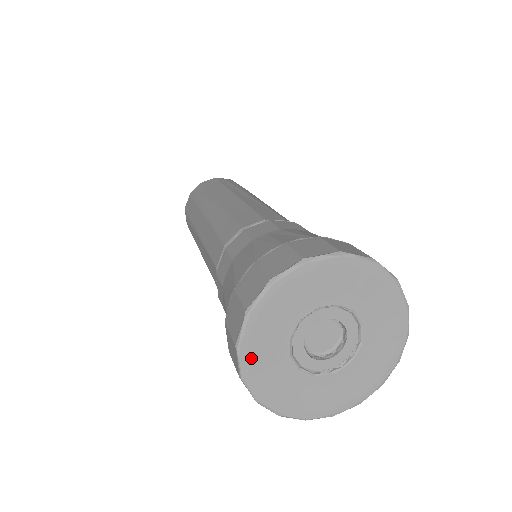
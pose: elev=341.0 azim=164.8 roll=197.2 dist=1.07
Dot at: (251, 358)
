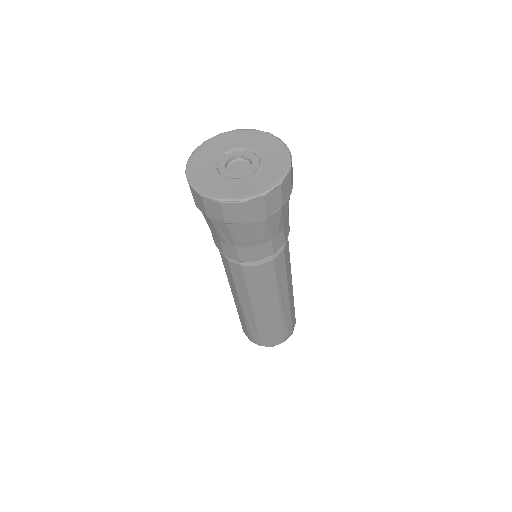
Dot at: (213, 192)
